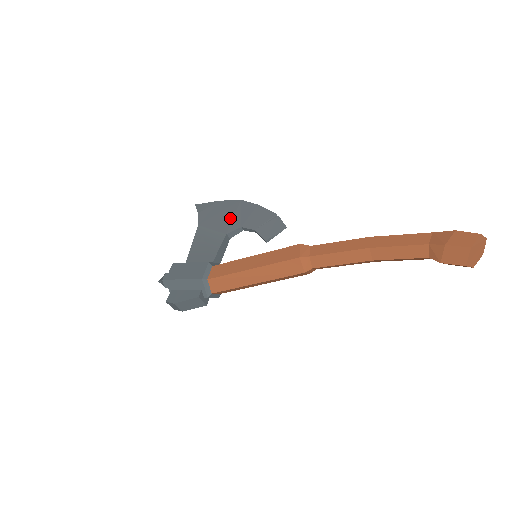
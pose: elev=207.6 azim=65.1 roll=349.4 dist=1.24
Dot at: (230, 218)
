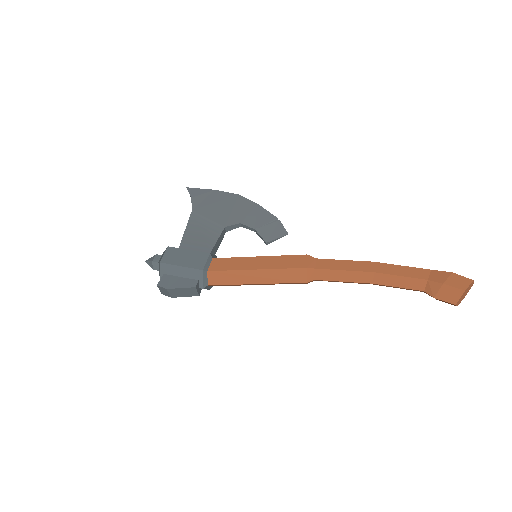
Dot at: (228, 211)
